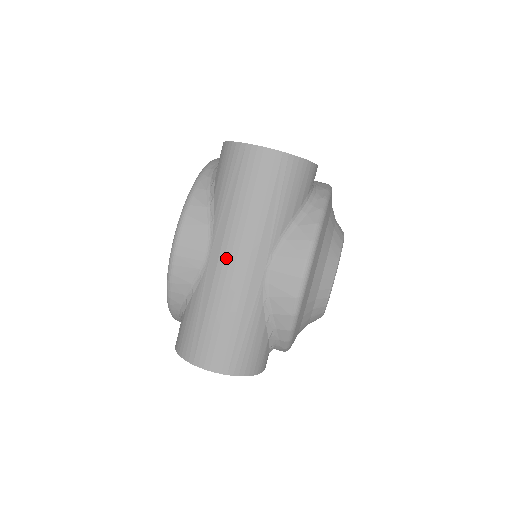
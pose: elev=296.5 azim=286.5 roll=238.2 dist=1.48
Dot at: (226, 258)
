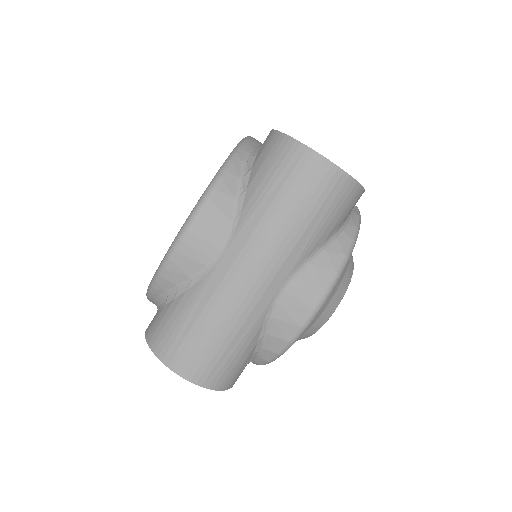
Dot at: (243, 265)
